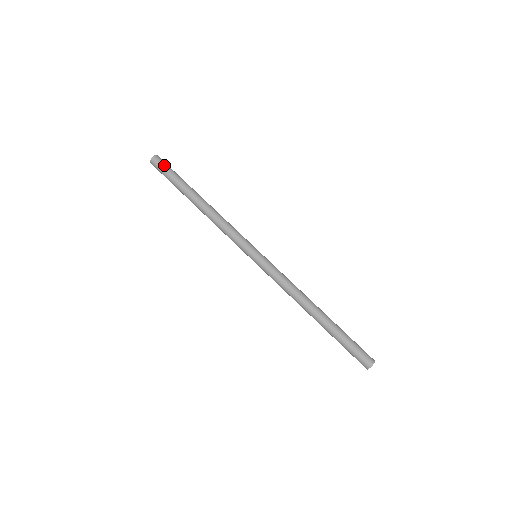
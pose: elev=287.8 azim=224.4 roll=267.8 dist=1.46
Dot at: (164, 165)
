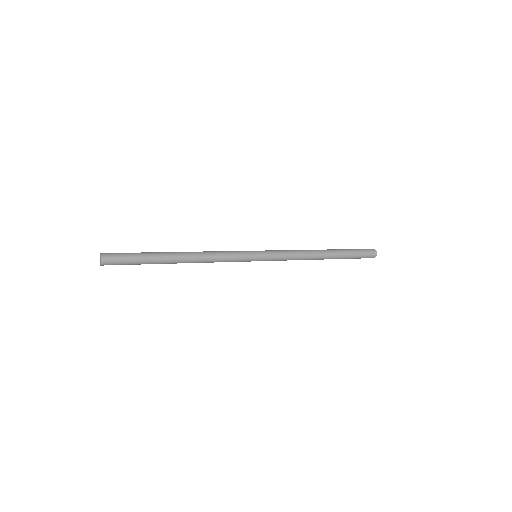
Dot at: (119, 258)
